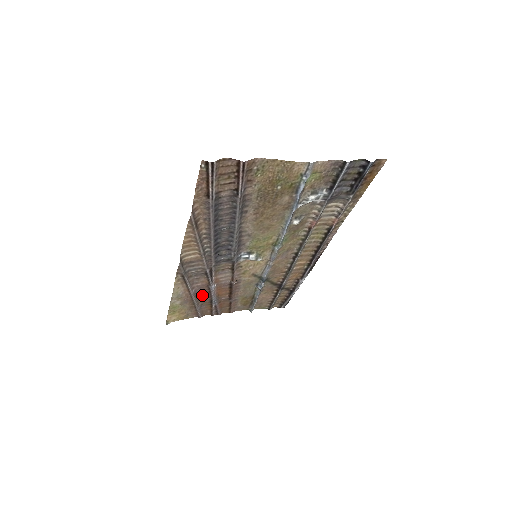
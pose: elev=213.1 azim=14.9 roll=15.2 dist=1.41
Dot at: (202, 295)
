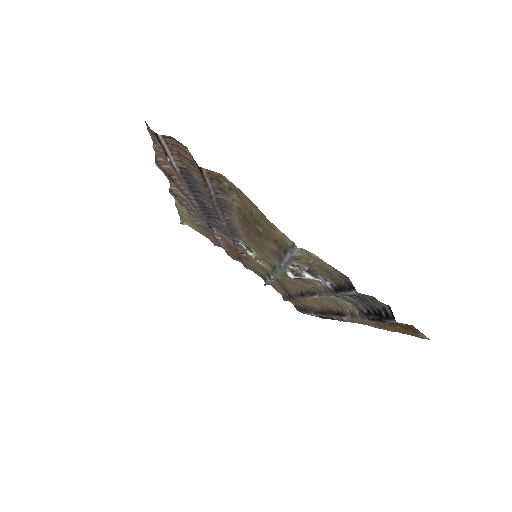
Dot at: occluded
